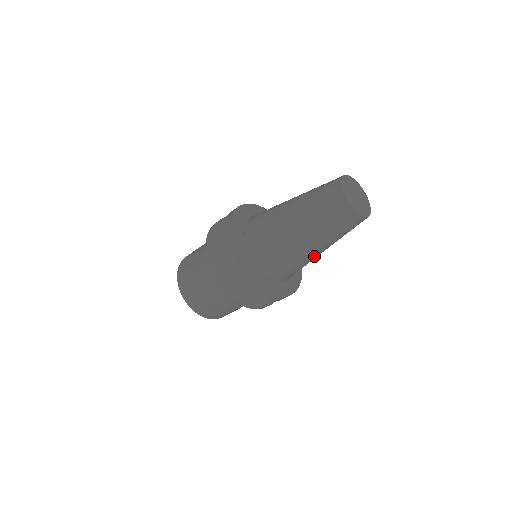
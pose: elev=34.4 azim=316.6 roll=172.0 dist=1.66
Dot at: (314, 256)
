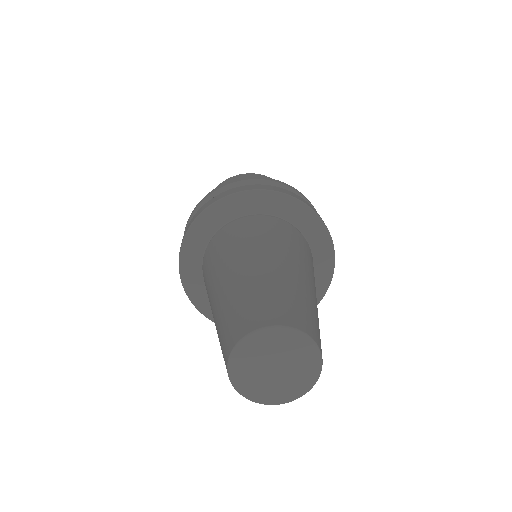
Dot at: occluded
